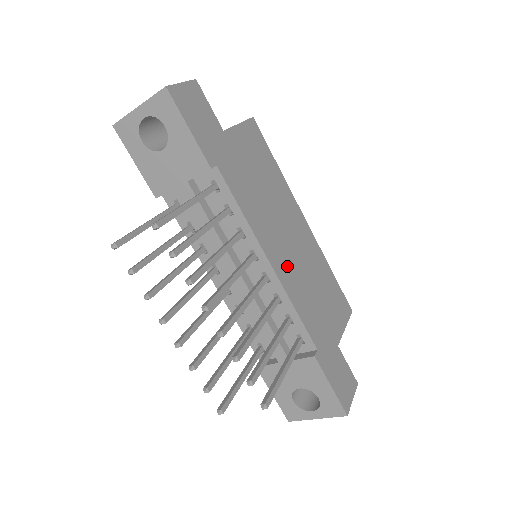
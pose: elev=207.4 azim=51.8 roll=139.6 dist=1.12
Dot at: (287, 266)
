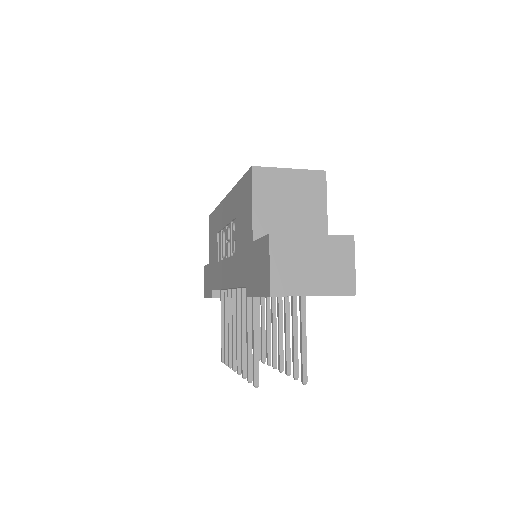
Dot at: occluded
